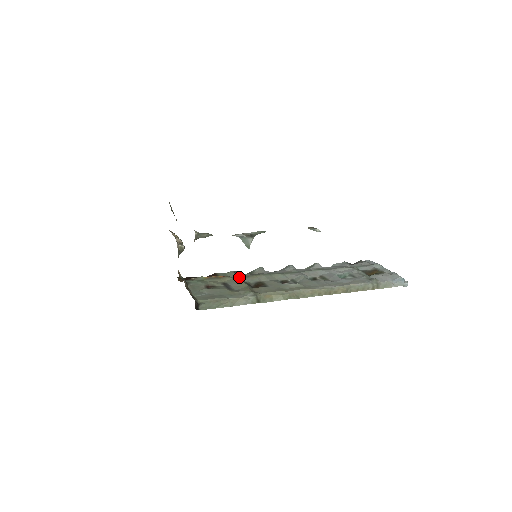
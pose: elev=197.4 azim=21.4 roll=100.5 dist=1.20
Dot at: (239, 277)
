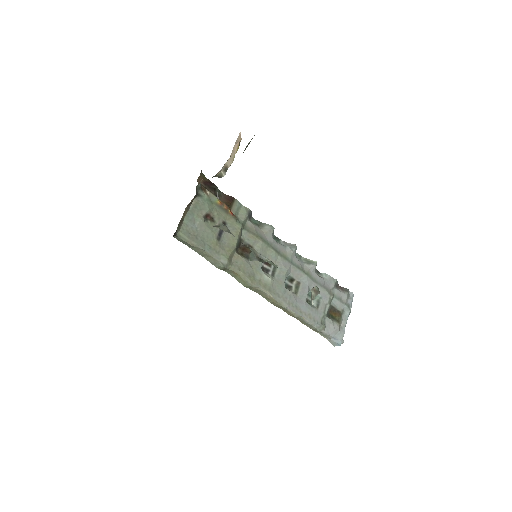
Dot at: (244, 225)
